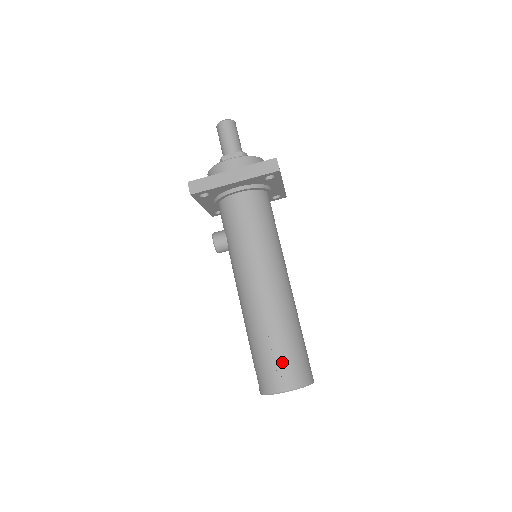
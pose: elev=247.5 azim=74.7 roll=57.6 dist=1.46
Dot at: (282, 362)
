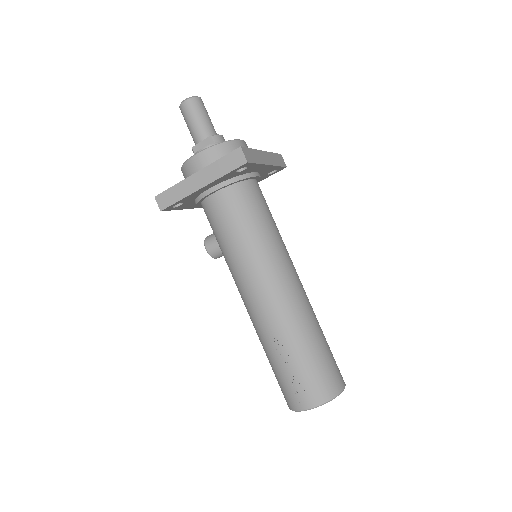
Dot at: (299, 379)
